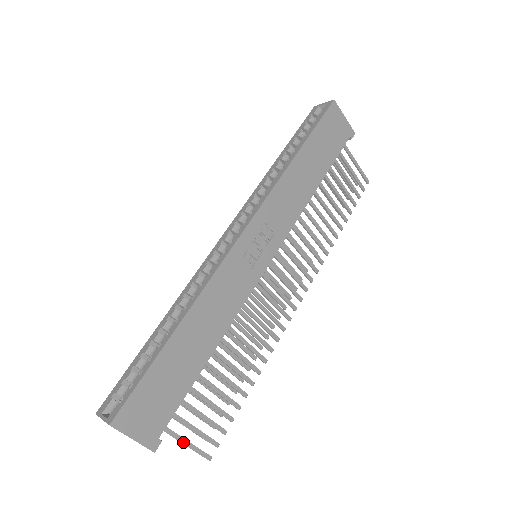
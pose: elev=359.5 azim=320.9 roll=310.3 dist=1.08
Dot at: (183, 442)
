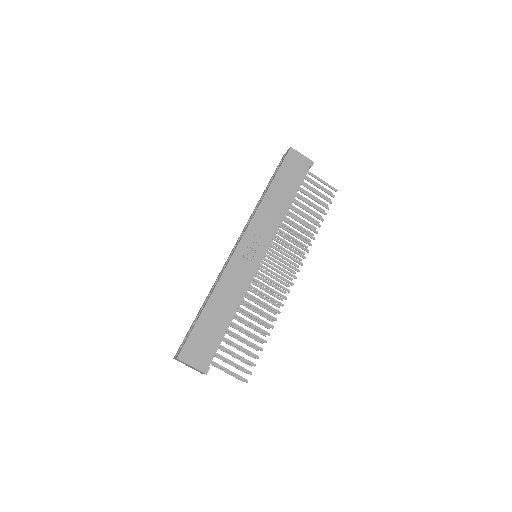
Dot at: (226, 370)
